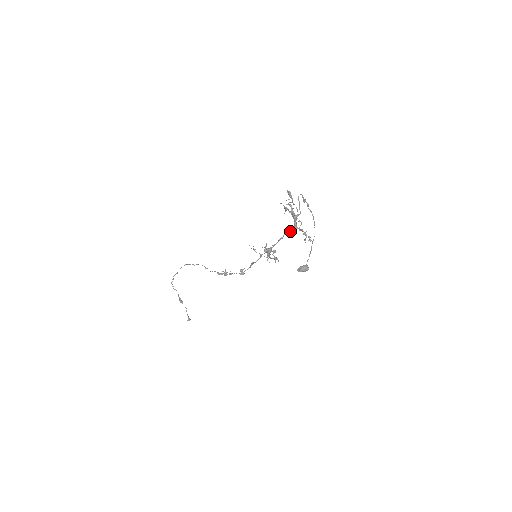
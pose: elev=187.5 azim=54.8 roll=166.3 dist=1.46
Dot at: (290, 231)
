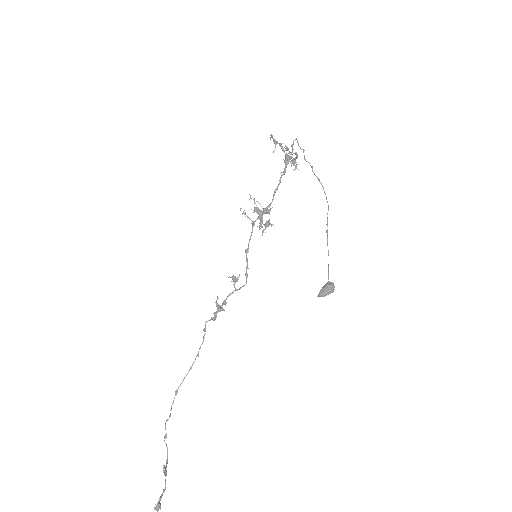
Dot at: (283, 174)
